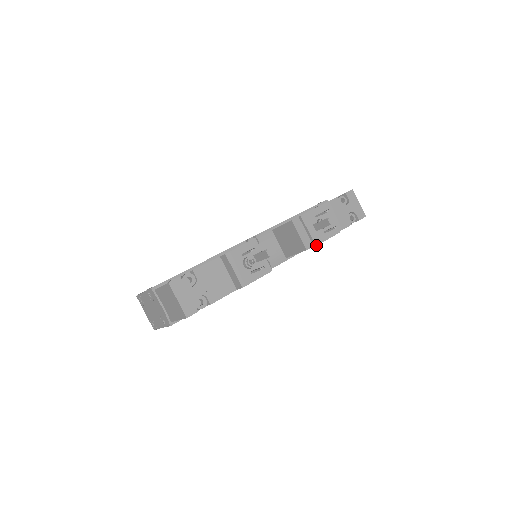
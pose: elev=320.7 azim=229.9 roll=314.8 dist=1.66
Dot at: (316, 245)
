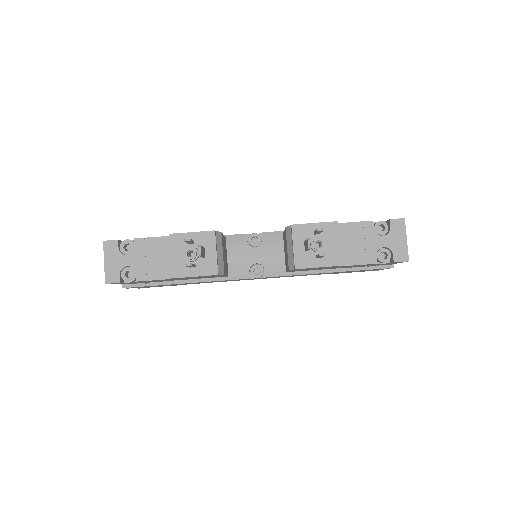
Dot at: (296, 268)
